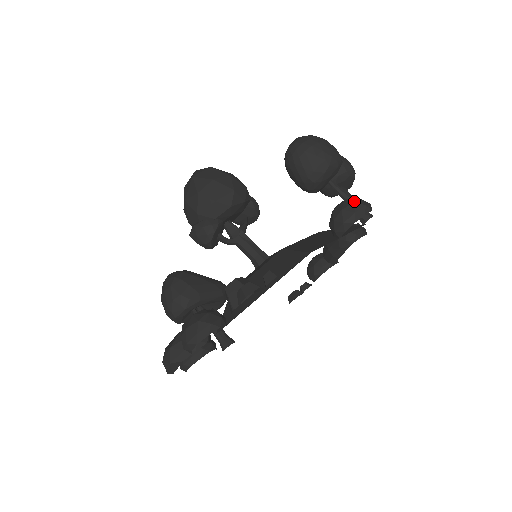
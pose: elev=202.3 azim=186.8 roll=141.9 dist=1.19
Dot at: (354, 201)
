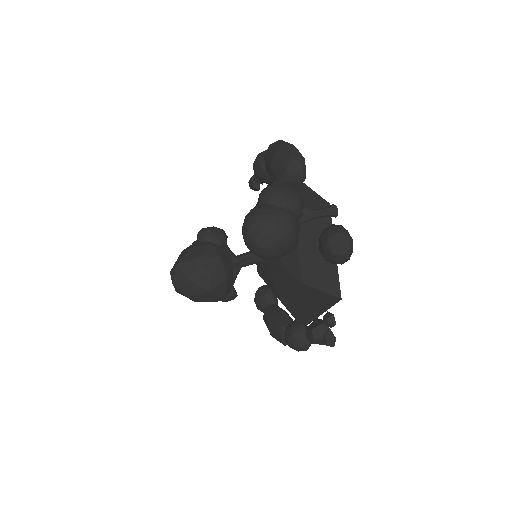
Dot at: (341, 253)
